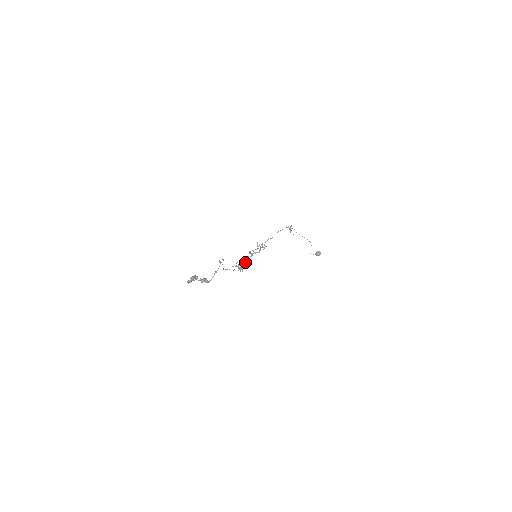
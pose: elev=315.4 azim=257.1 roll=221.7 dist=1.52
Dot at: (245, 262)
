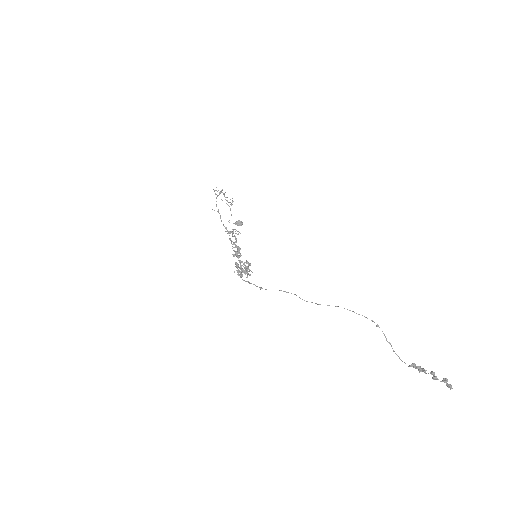
Dot at: (249, 265)
